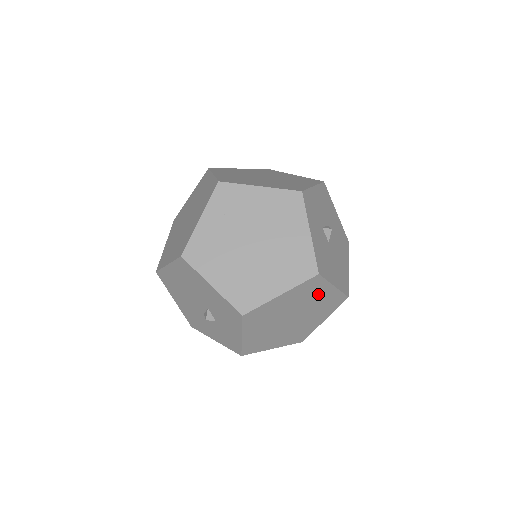
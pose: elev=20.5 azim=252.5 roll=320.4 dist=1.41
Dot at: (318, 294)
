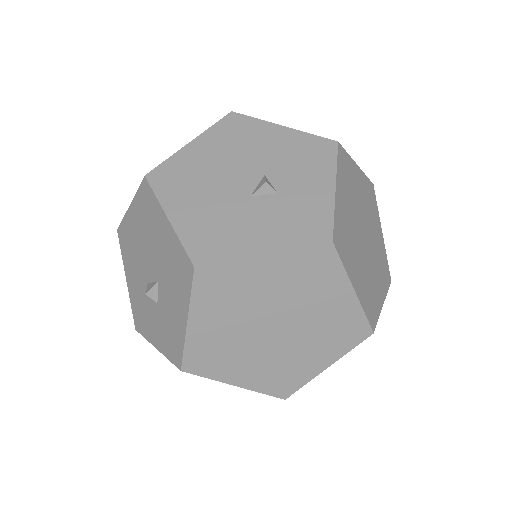
Dot at: (375, 224)
